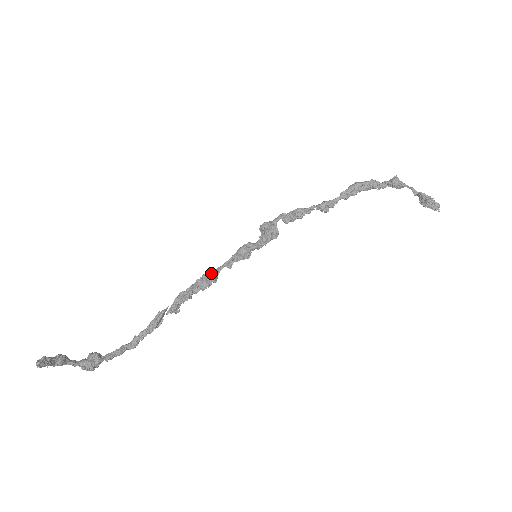
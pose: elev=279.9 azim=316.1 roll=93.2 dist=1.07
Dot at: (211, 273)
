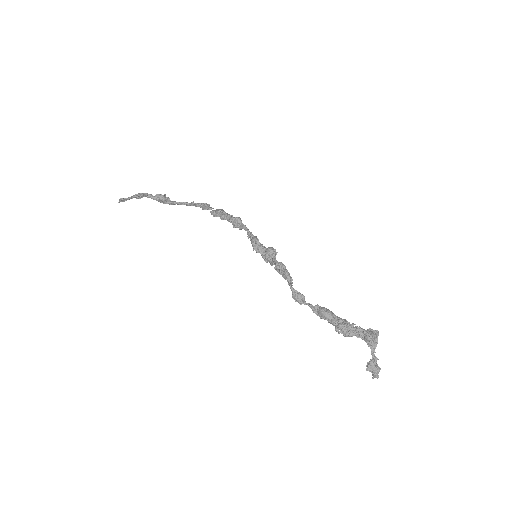
Dot at: (240, 223)
